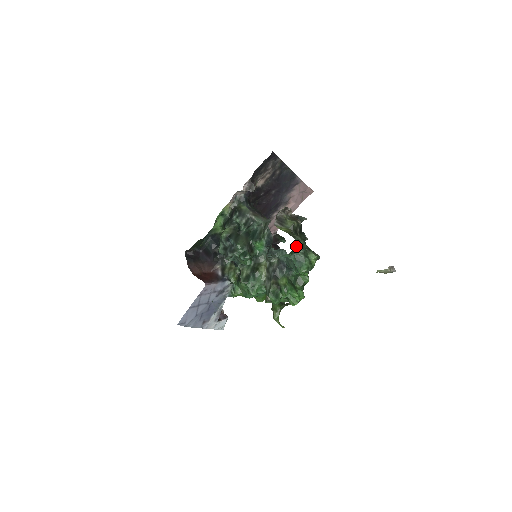
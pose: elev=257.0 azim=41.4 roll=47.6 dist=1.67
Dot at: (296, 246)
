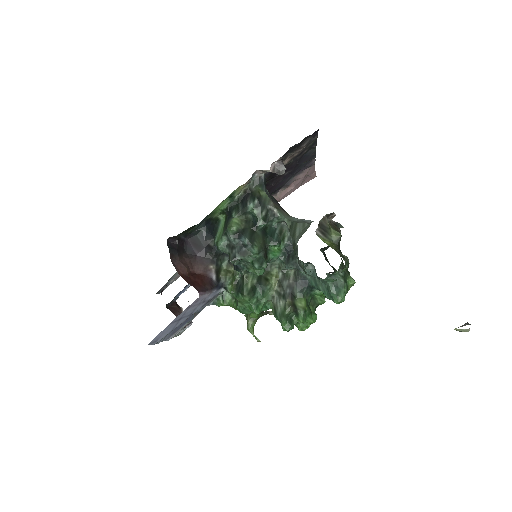
Dot at: (344, 270)
